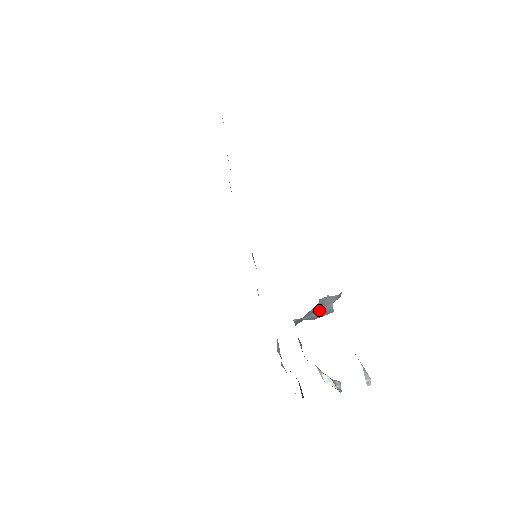
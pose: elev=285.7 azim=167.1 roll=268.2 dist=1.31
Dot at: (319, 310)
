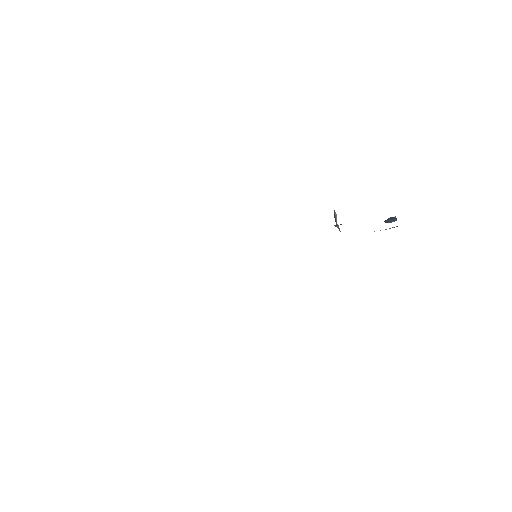
Dot at: (337, 224)
